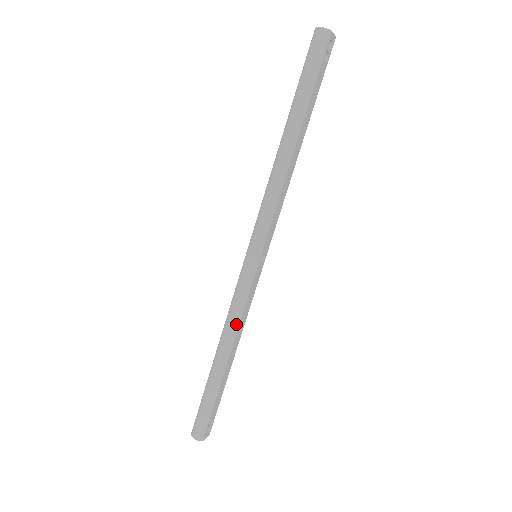
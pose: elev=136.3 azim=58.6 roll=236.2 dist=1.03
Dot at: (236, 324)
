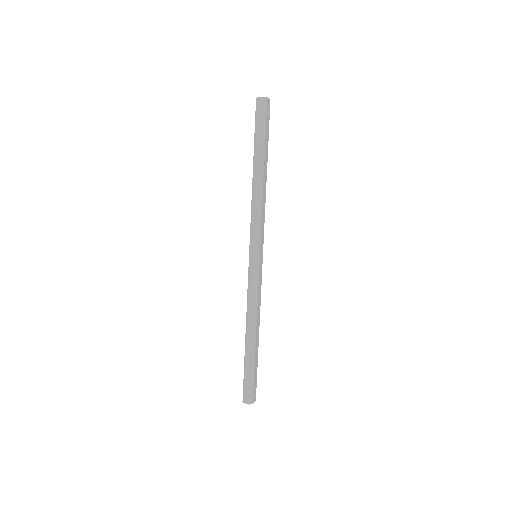
Dot at: (255, 307)
